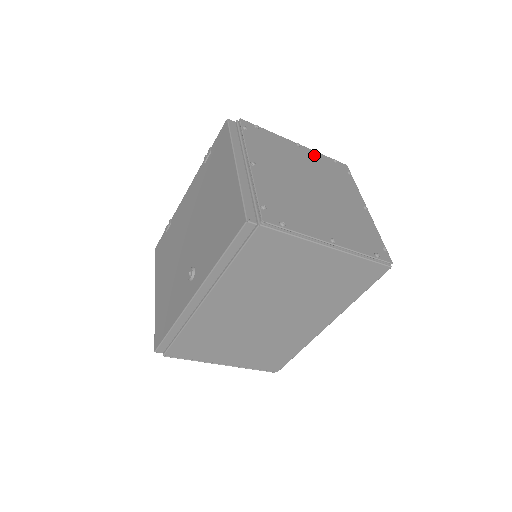
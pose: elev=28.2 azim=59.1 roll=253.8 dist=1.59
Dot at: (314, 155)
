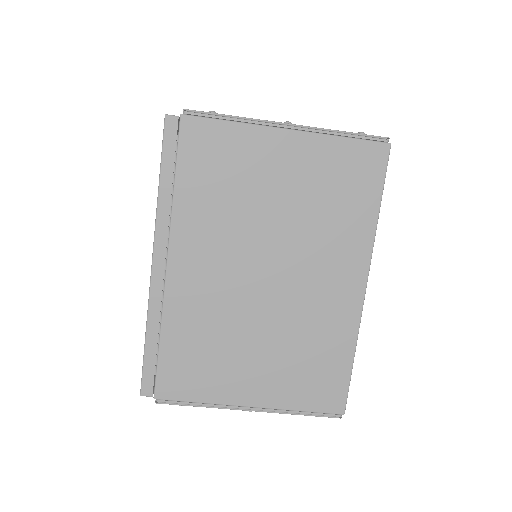
Dot at: occluded
